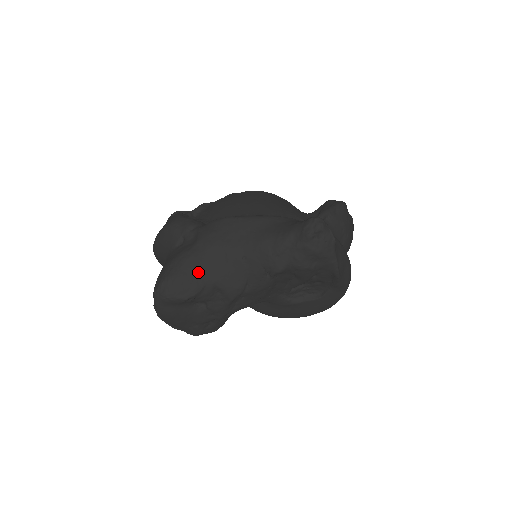
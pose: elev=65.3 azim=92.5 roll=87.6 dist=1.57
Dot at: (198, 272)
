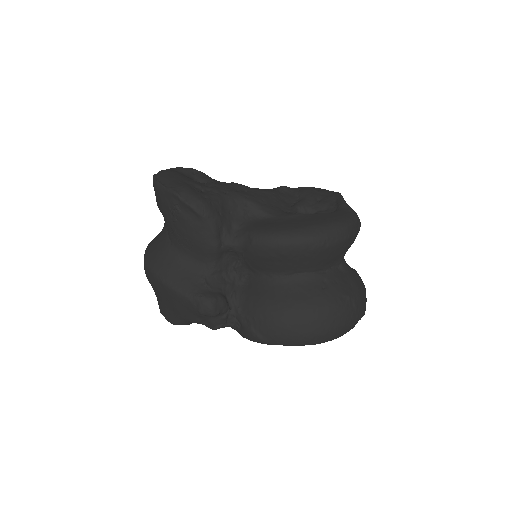
Dot at: occluded
